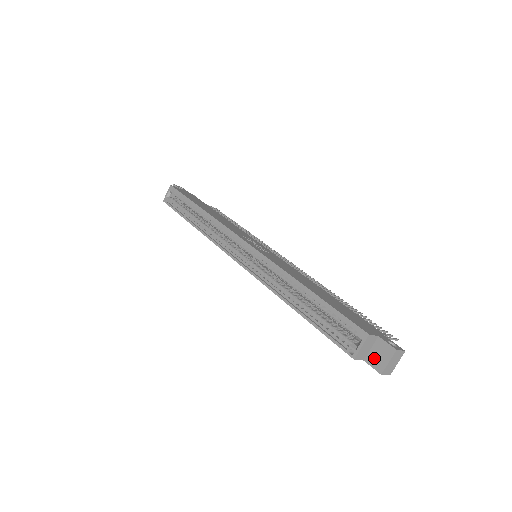
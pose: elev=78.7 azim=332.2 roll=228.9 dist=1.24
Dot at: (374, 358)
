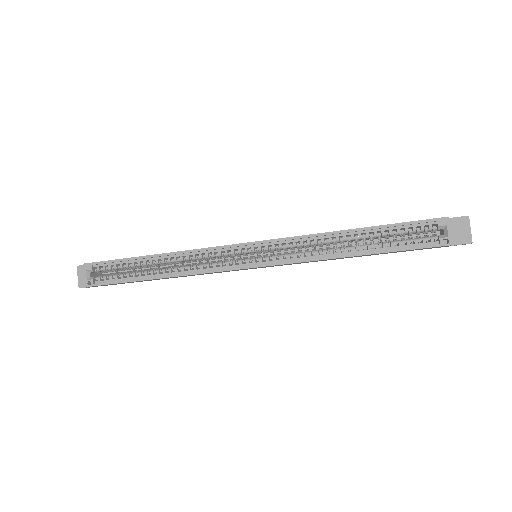
Dot at: (457, 237)
